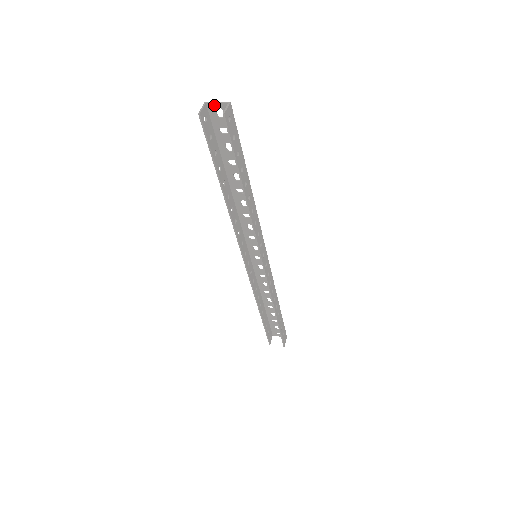
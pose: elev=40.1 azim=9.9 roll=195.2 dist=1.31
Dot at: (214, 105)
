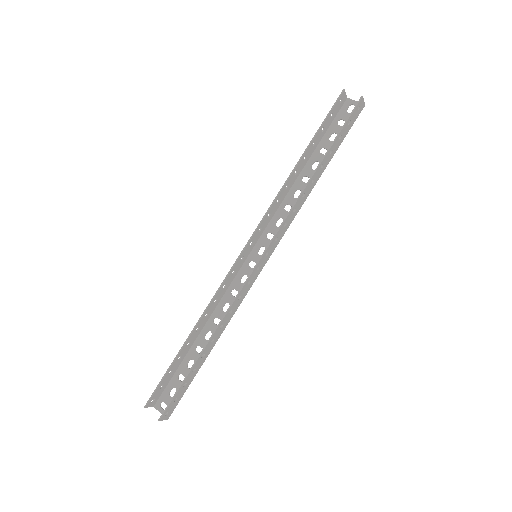
Dot at: (352, 102)
